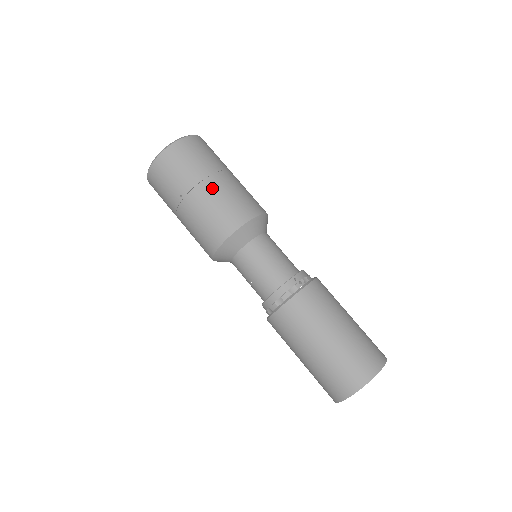
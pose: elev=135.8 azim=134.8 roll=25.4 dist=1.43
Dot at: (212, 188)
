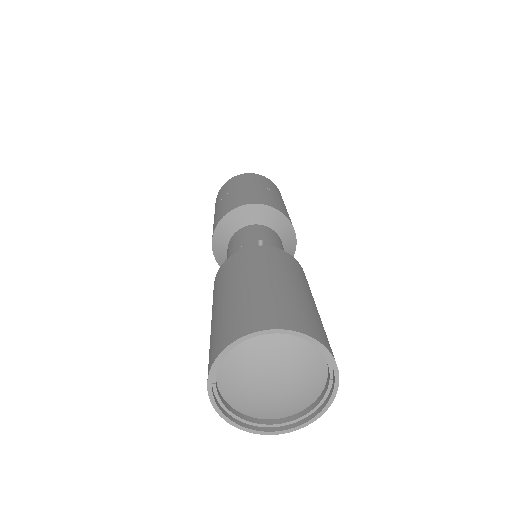
Dot at: (242, 190)
